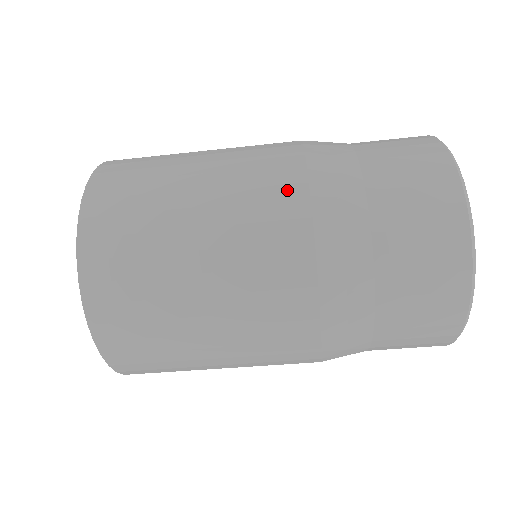
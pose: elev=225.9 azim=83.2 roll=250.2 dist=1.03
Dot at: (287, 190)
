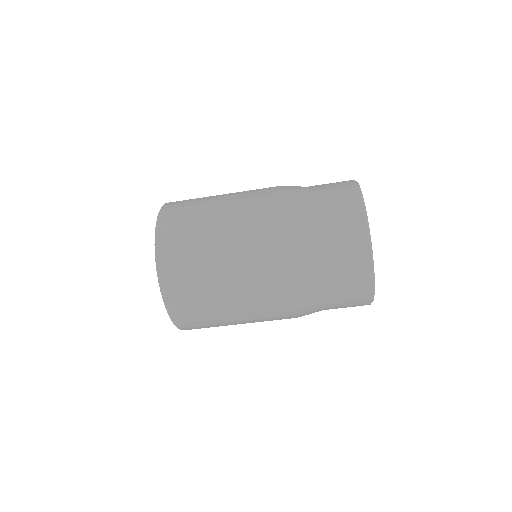
Dot at: (268, 189)
